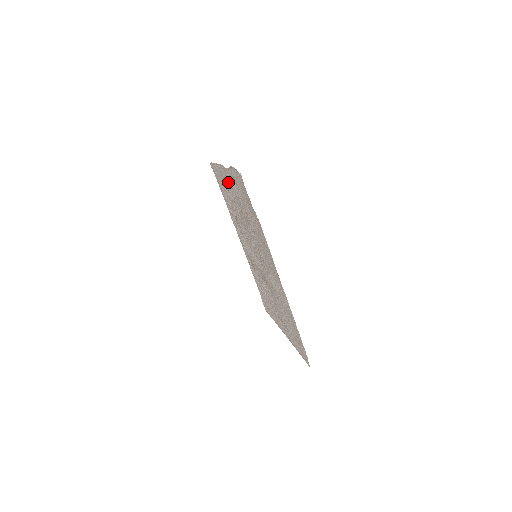
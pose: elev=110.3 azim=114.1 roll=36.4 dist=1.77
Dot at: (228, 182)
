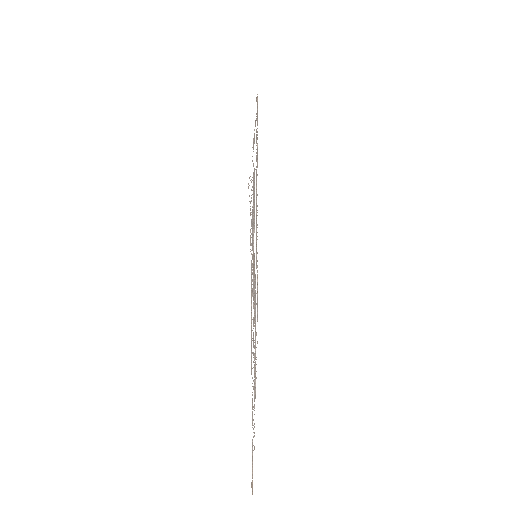
Dot at: occluded
